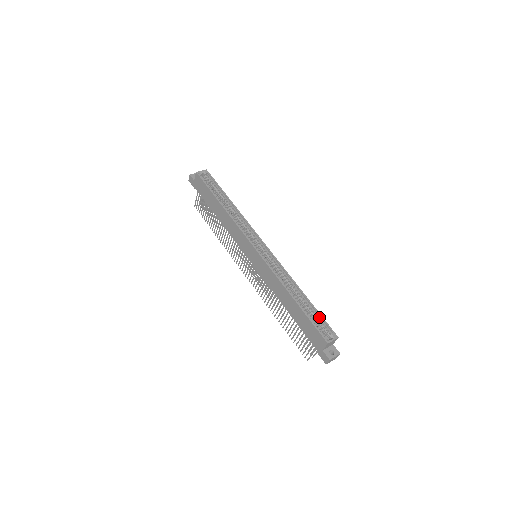
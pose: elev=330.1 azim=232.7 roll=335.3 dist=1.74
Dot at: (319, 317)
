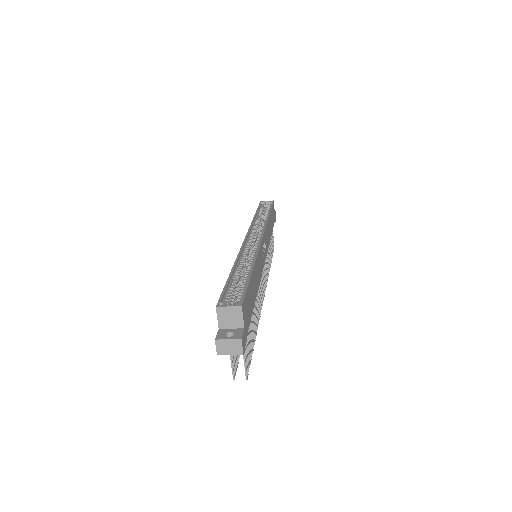
Dot at: (244, 288)
